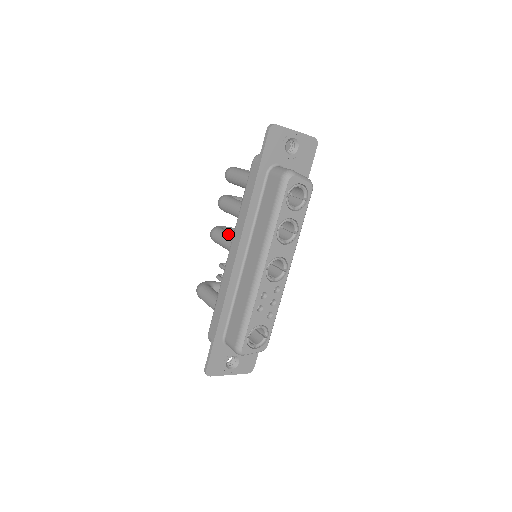
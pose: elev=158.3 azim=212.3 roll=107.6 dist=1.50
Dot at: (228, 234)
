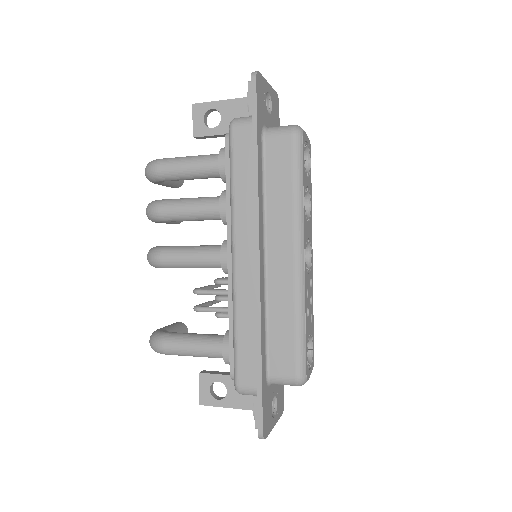
Dot at: (191, 246)
